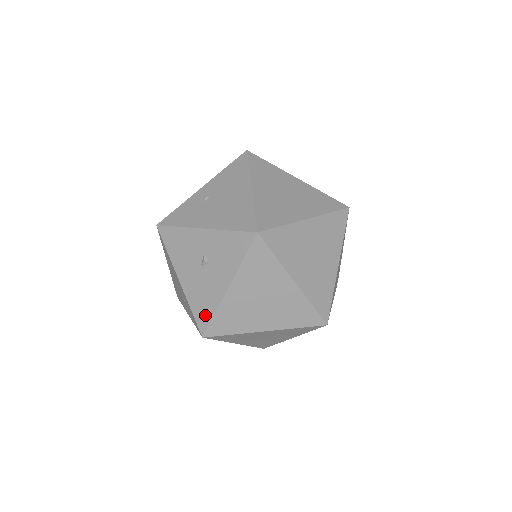
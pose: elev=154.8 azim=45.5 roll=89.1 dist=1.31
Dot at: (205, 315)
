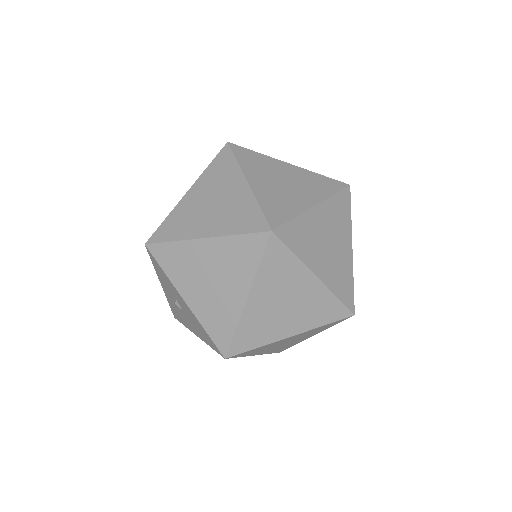
Dot at: (209, 339)
